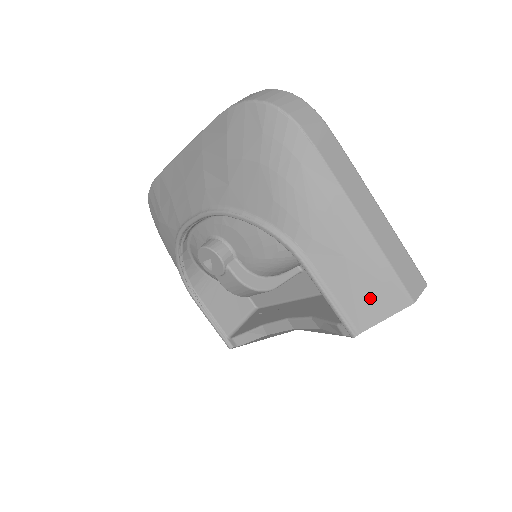
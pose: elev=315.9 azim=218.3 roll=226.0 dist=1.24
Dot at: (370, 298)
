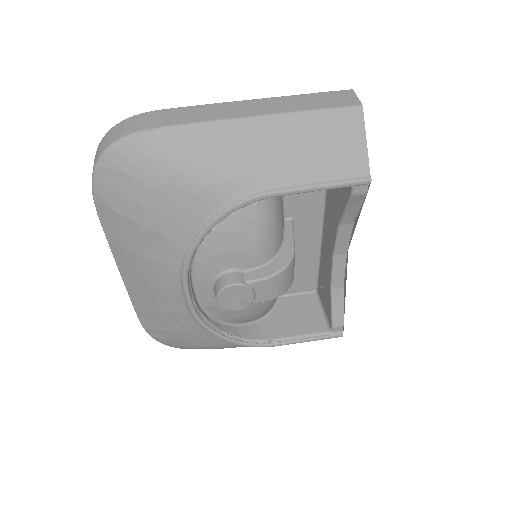
Dot at: (337, 146)
